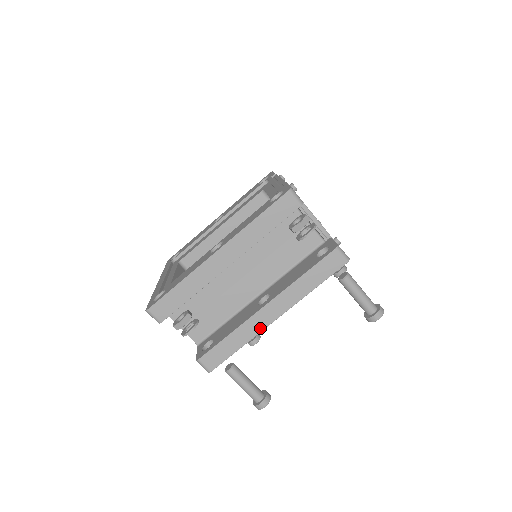
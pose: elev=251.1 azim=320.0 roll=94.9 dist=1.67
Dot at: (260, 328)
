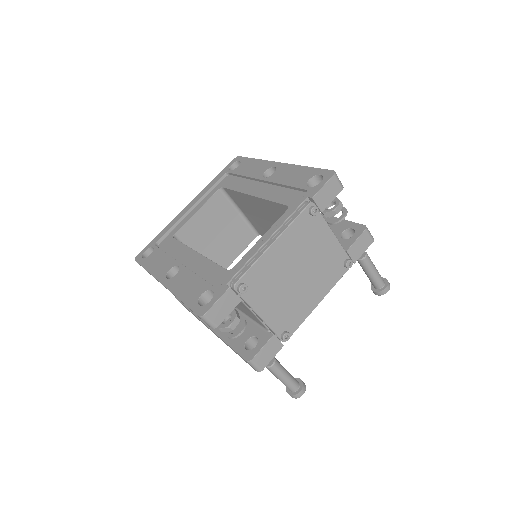
Dot at: (206, 326)
